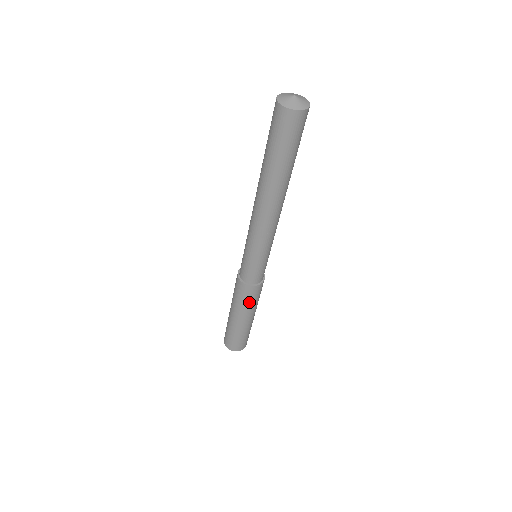
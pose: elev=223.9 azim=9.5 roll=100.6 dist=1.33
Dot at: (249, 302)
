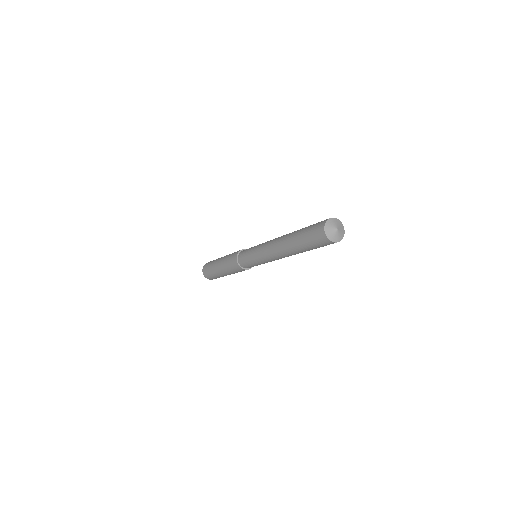
Dot at: (230, 268)
